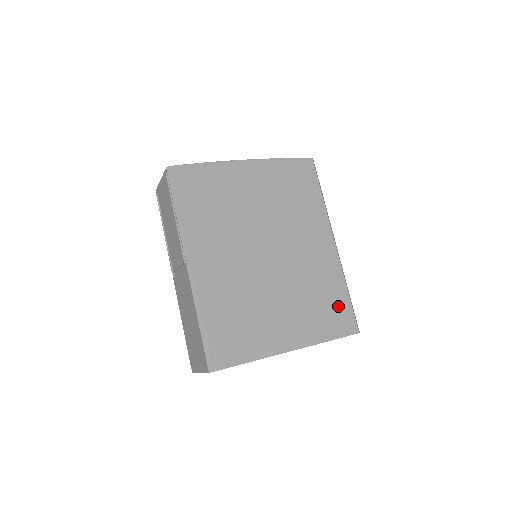
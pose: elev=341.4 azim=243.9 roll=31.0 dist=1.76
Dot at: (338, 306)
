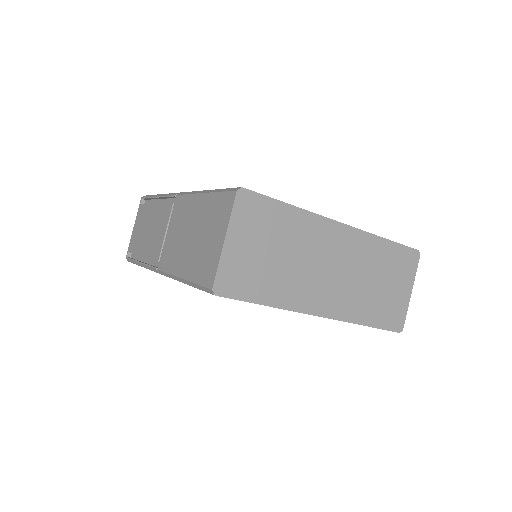
Dot at: occluded
